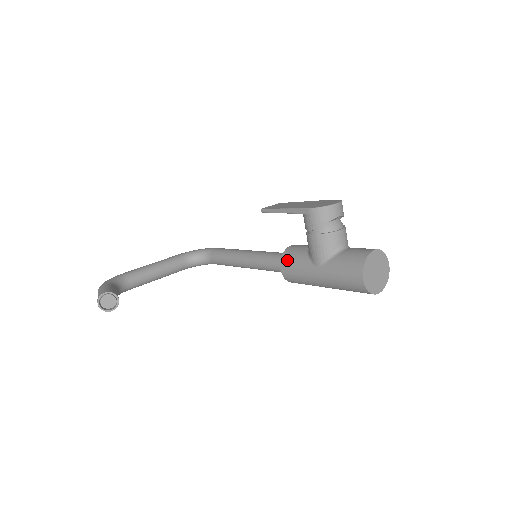
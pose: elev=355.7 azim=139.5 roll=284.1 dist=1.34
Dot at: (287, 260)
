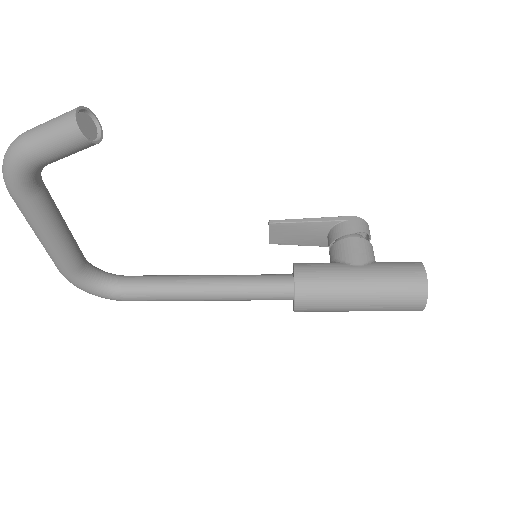
Dot at: (306, 264)
